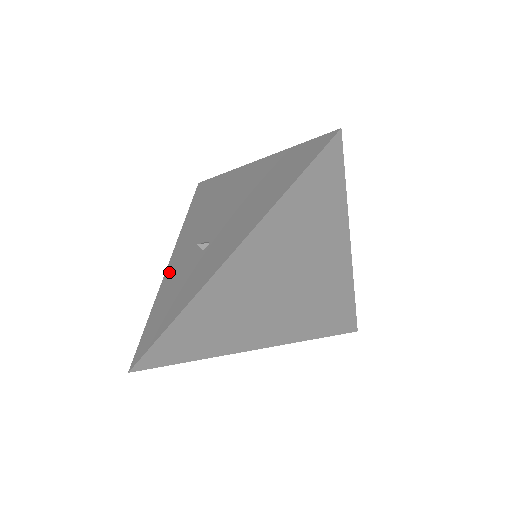
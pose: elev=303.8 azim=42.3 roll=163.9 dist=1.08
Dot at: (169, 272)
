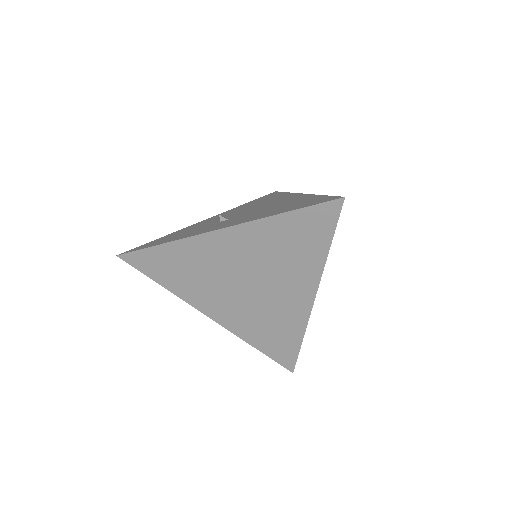
Dot at: (197, 224)
